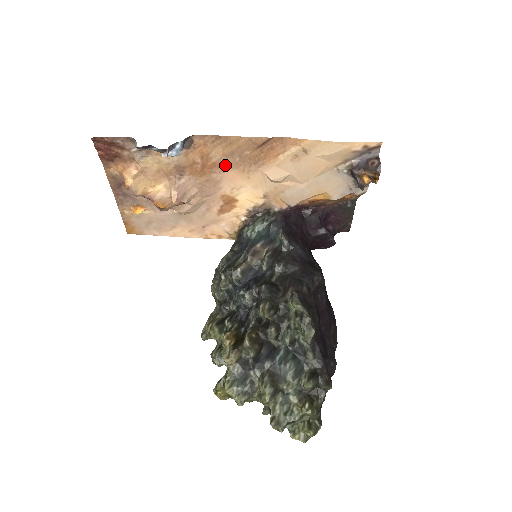
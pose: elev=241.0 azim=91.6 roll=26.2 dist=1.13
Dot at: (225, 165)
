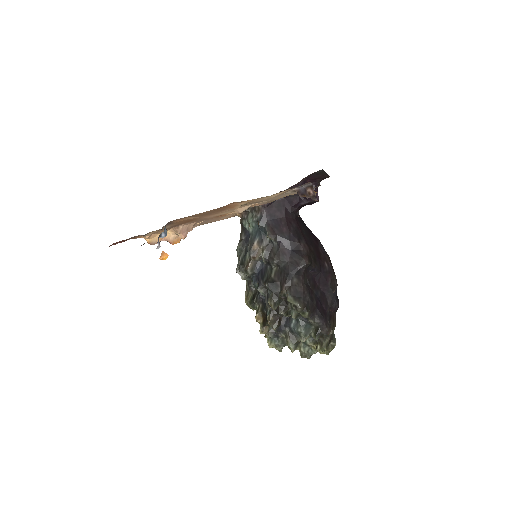
Dot at: occluded
